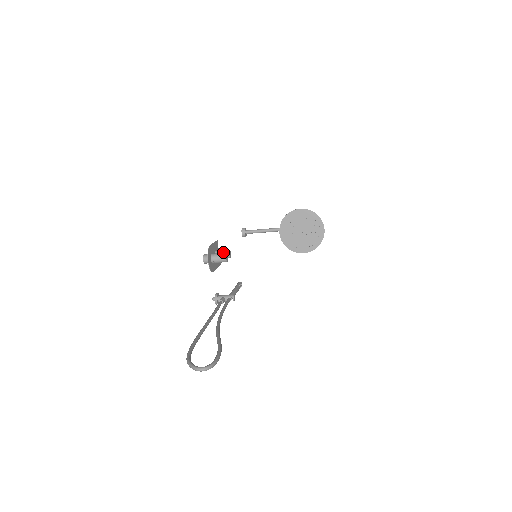
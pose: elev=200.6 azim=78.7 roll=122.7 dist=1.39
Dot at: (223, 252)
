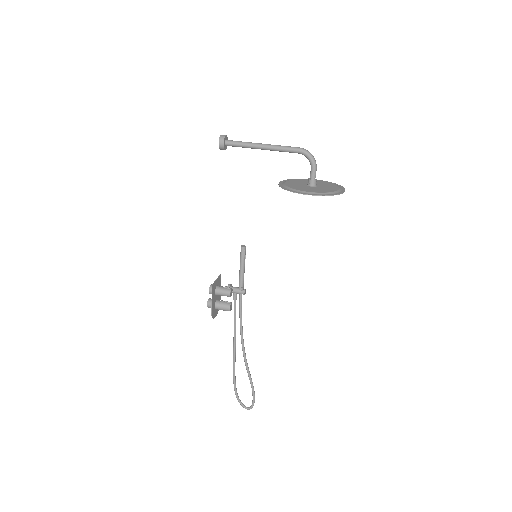
Dot at: occluded
